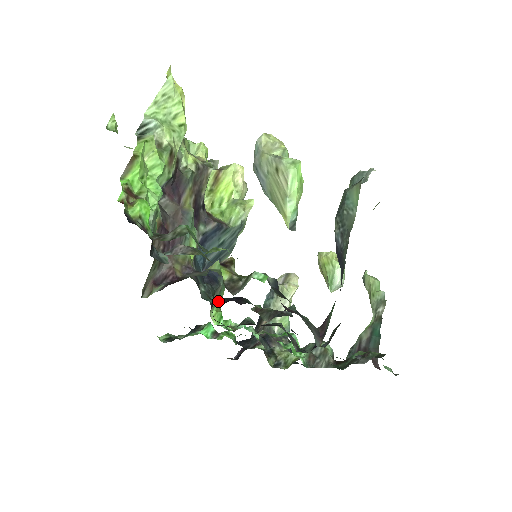
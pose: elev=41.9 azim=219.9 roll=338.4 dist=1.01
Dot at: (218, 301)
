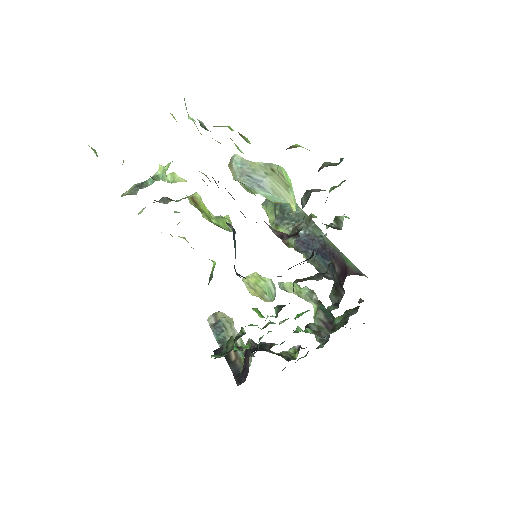
Dot at: occluded
